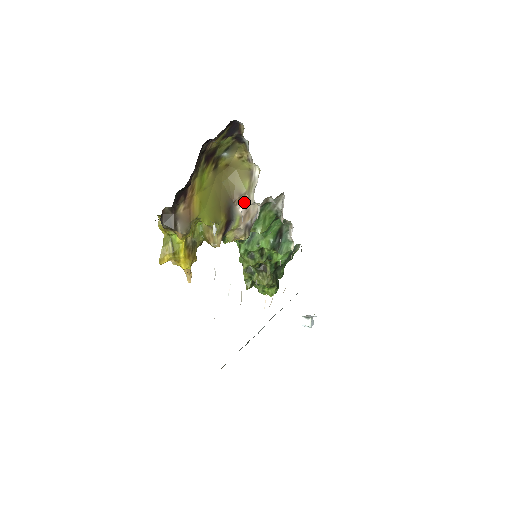
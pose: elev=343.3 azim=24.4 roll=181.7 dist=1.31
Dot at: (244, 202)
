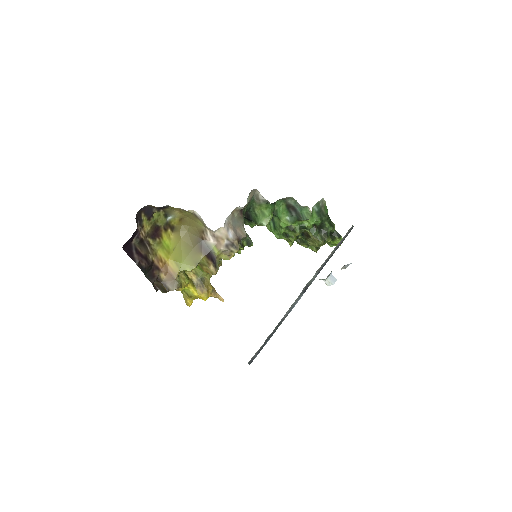
Dot at: (209, 234)
